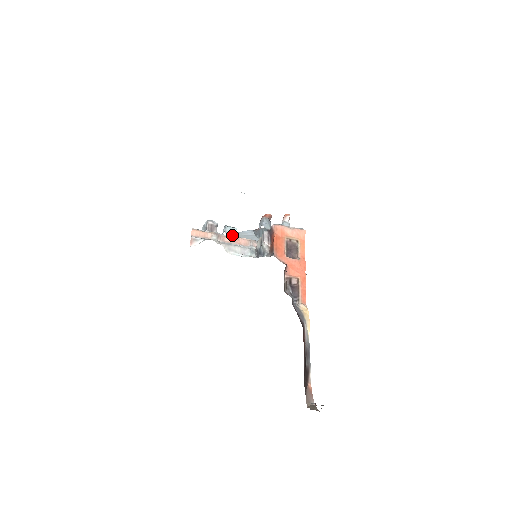
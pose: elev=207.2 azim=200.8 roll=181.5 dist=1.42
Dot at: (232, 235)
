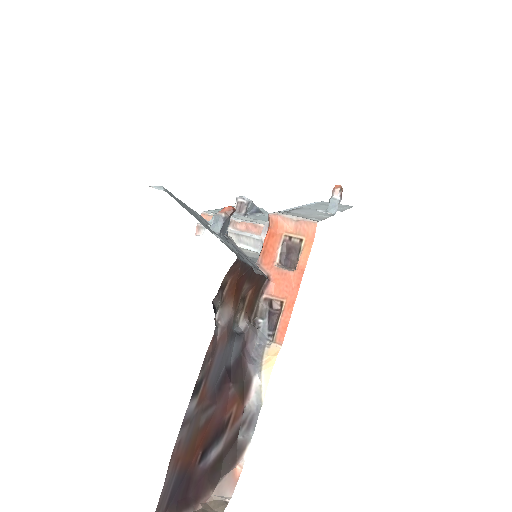
Dot at: occluded
